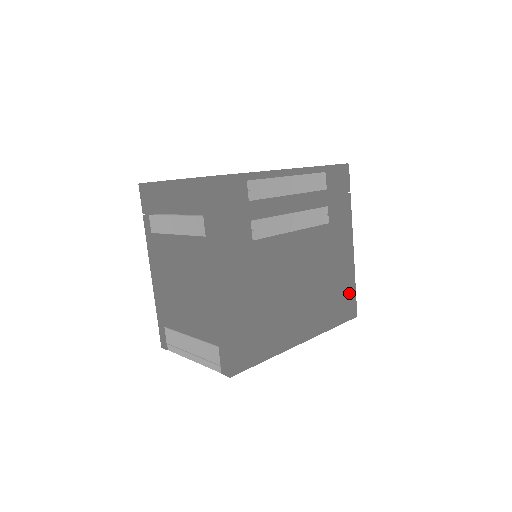
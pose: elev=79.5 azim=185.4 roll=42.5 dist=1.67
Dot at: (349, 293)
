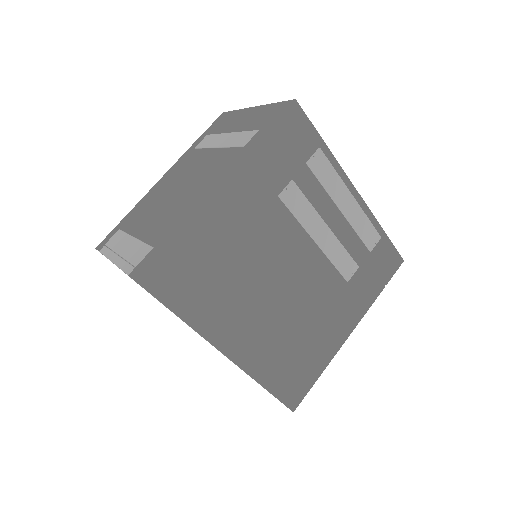
Dot at: (307, 375)
